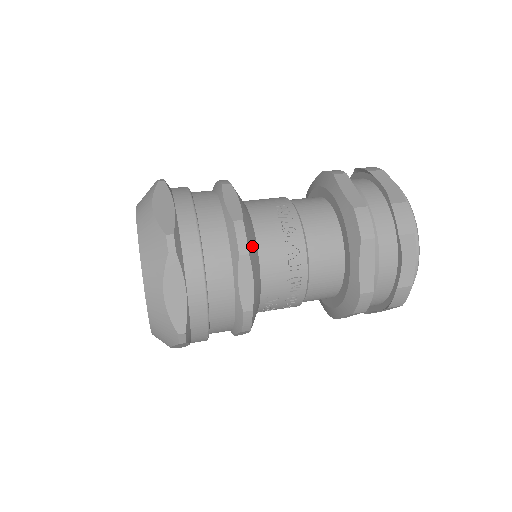
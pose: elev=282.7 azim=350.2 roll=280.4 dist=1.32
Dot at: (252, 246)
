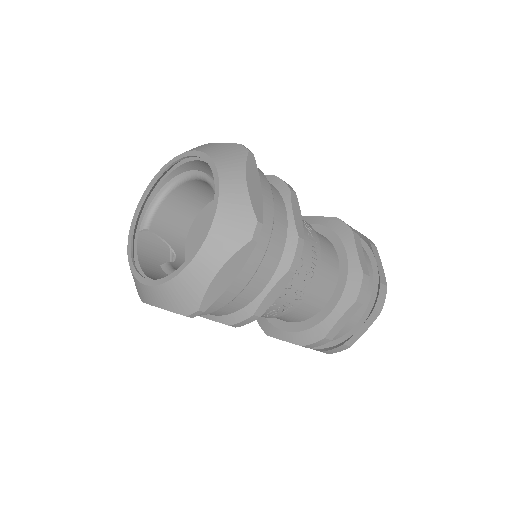
Dot at: occluded
